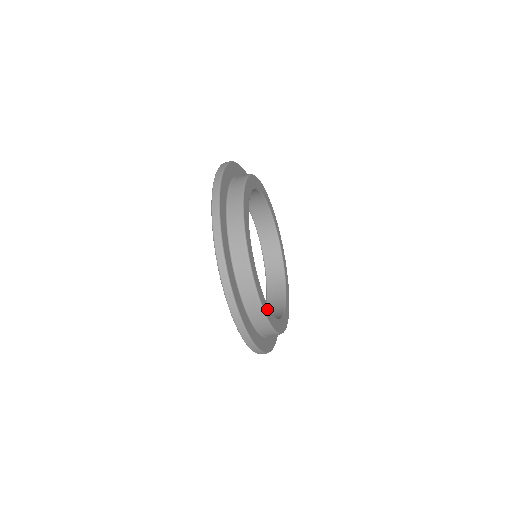
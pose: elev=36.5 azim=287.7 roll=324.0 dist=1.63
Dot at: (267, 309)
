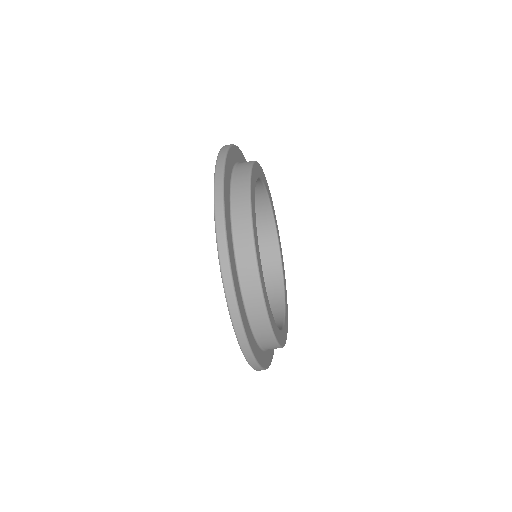
Dot at: (259, 261)
